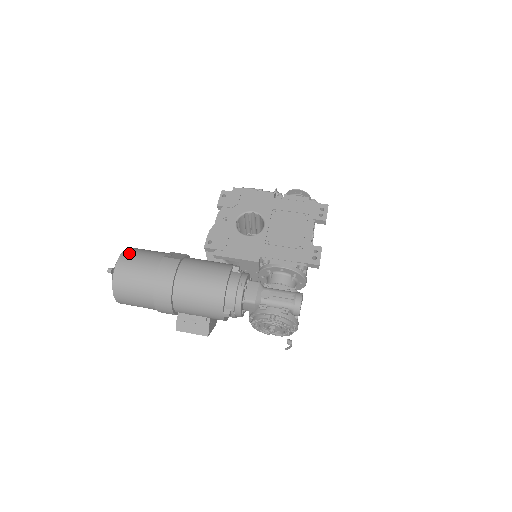
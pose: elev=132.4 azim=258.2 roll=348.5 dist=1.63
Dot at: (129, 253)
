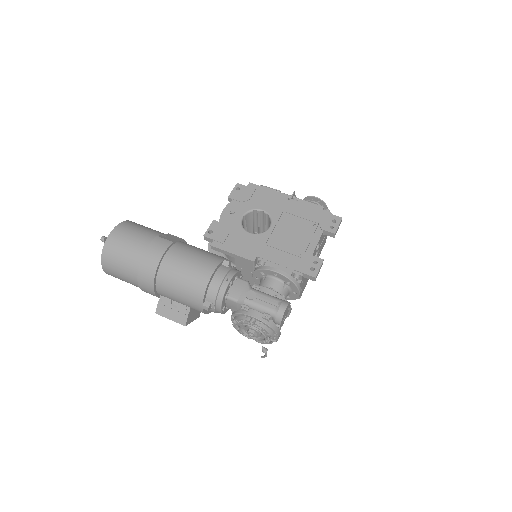
Dot at: (125, 226)
